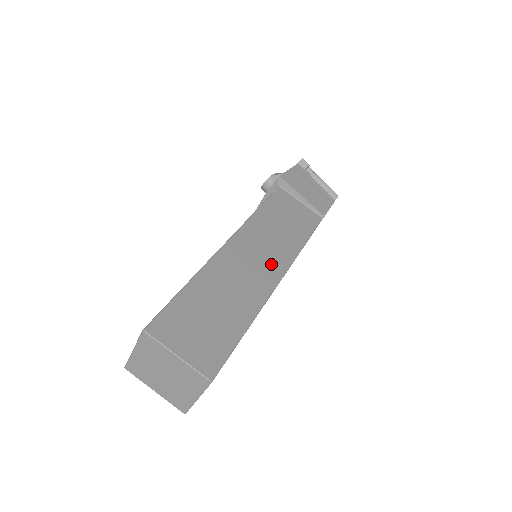
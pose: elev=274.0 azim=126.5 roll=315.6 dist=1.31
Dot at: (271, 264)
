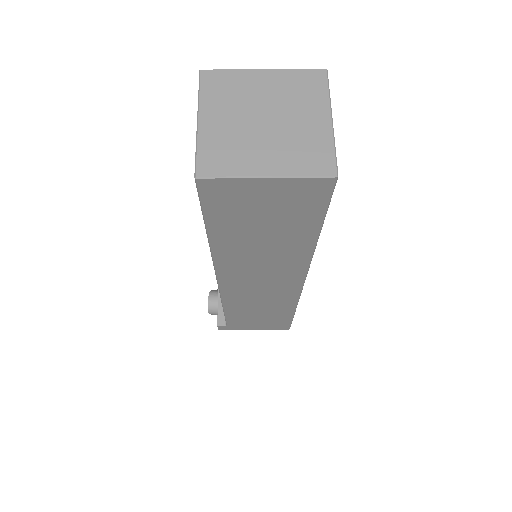
Dot at: occluded
